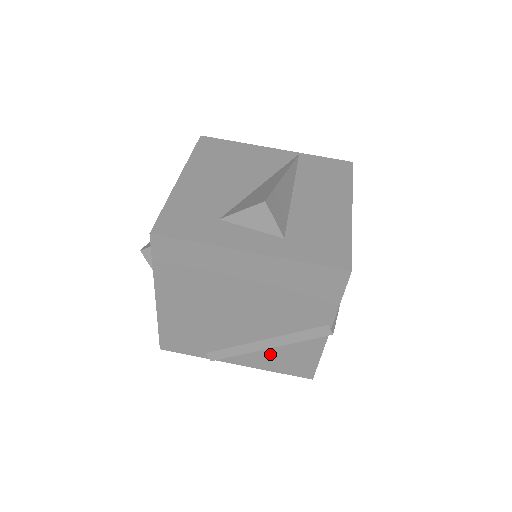
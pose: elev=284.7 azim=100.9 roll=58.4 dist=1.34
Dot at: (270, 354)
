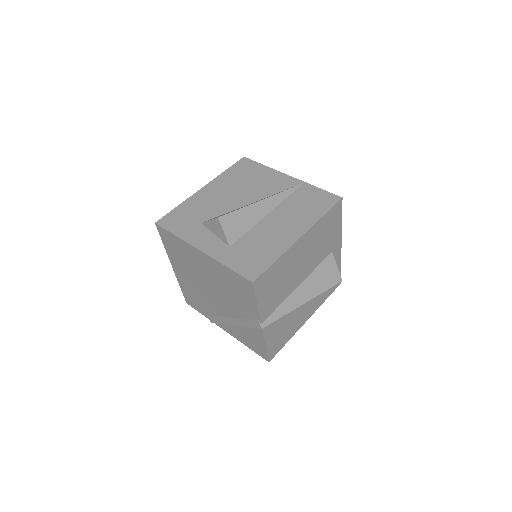
Dot at: (239, 330)
